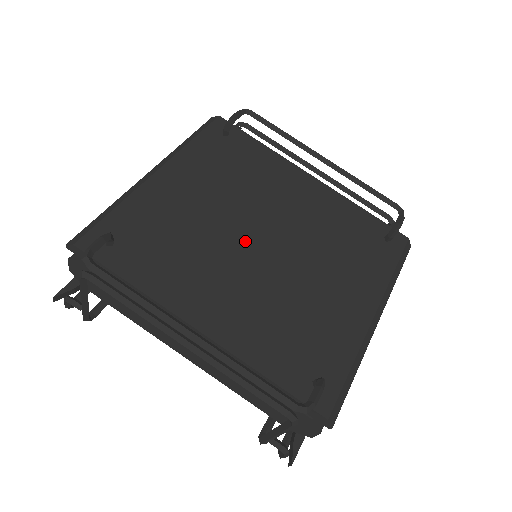
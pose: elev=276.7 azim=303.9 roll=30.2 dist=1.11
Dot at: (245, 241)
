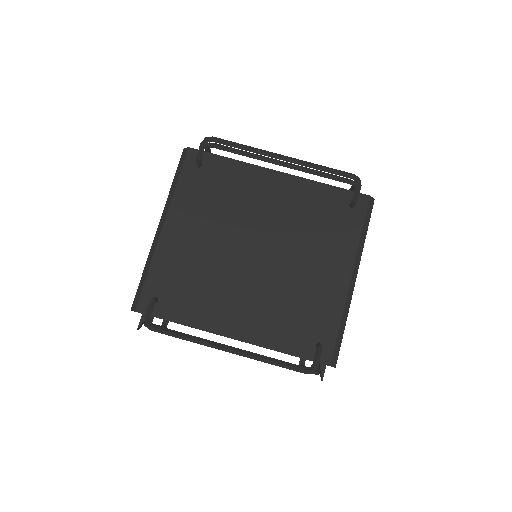
Dot at: (243, 258)
